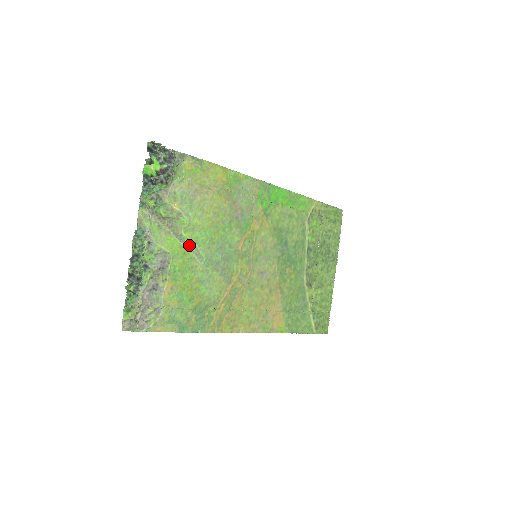
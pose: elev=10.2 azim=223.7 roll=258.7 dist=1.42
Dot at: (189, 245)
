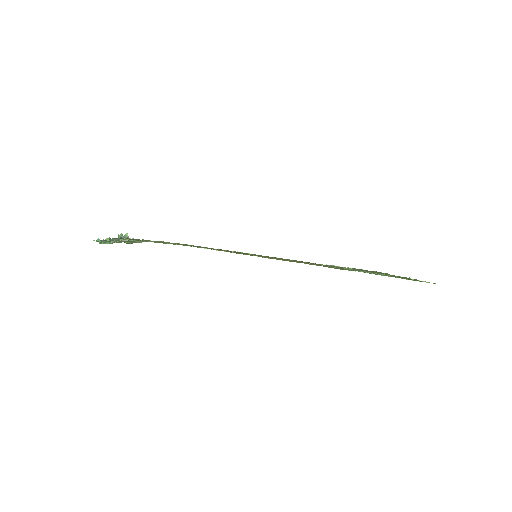
Dot at: occluded
